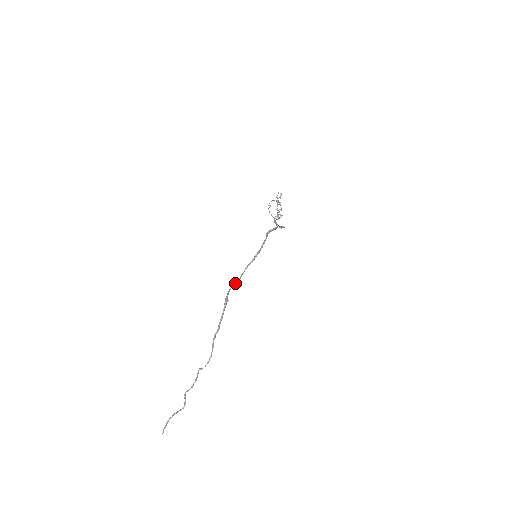
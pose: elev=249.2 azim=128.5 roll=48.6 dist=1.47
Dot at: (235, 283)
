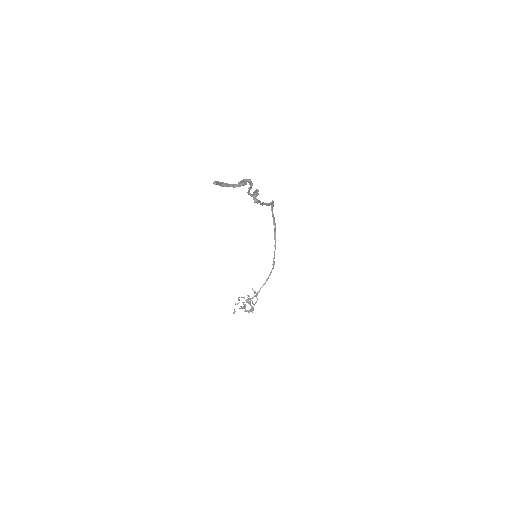
Dot at: occluded
